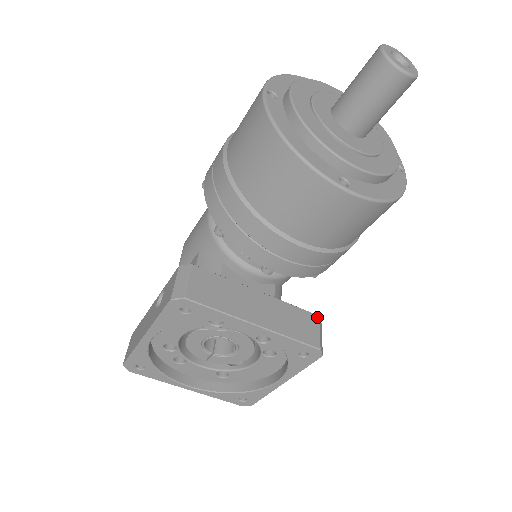
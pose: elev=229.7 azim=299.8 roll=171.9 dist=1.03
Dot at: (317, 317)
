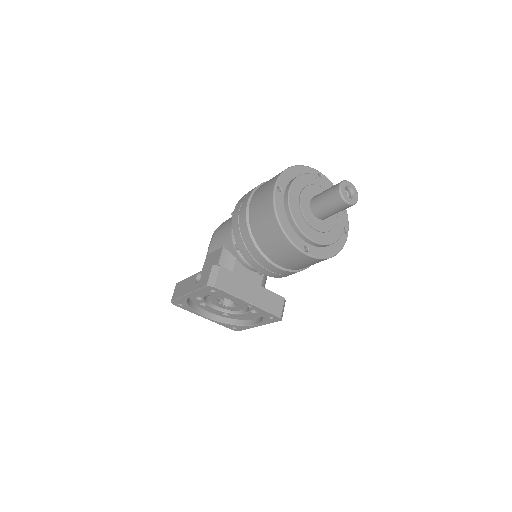
Dot at: (283, 299)
